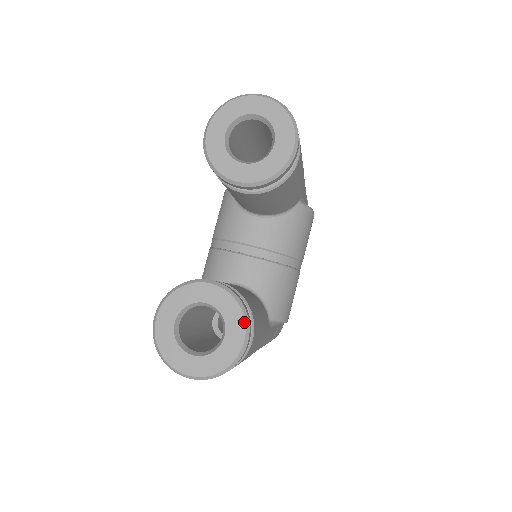
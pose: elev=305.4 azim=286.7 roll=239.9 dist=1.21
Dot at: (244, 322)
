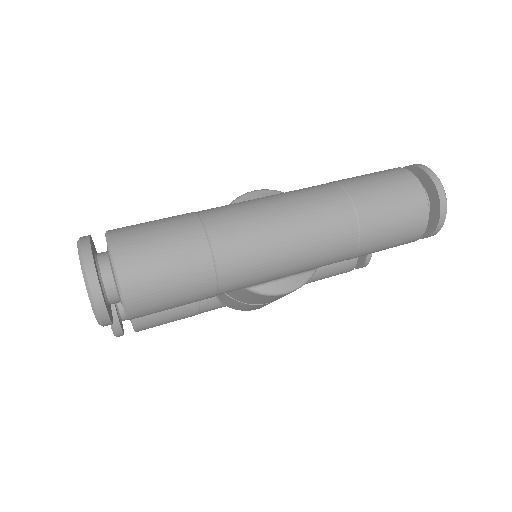
Dot at: (113, 332)
